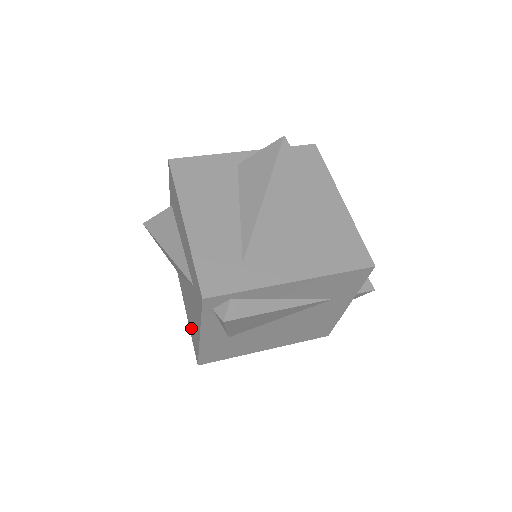
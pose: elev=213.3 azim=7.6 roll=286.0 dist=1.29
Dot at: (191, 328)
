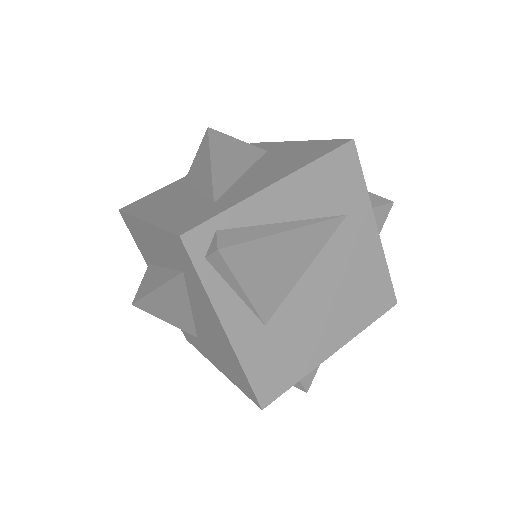
Dot at: (231, 372)
